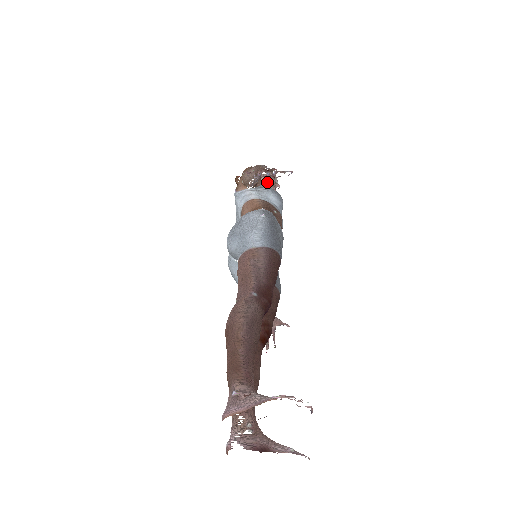
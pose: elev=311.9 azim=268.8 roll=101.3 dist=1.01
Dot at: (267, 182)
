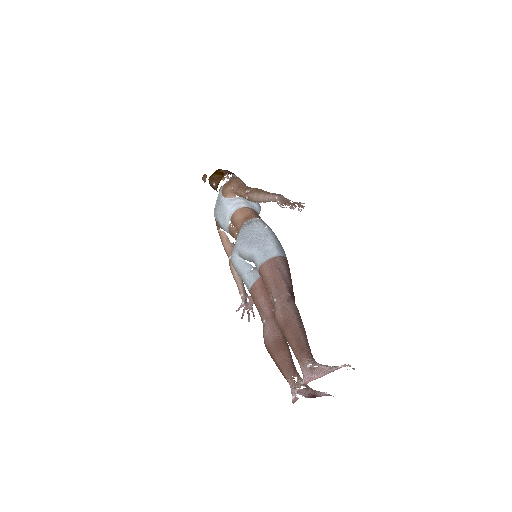
Dot at: occluded
